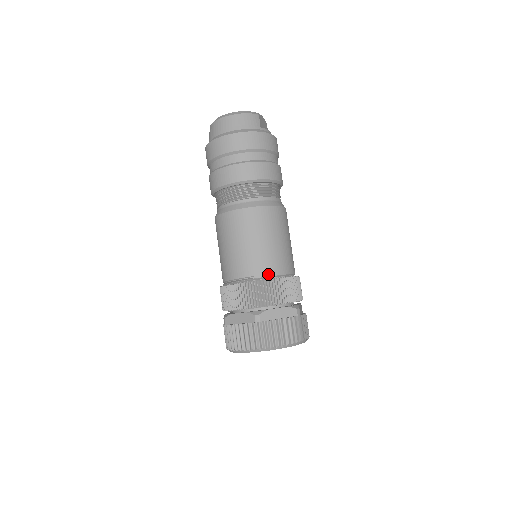
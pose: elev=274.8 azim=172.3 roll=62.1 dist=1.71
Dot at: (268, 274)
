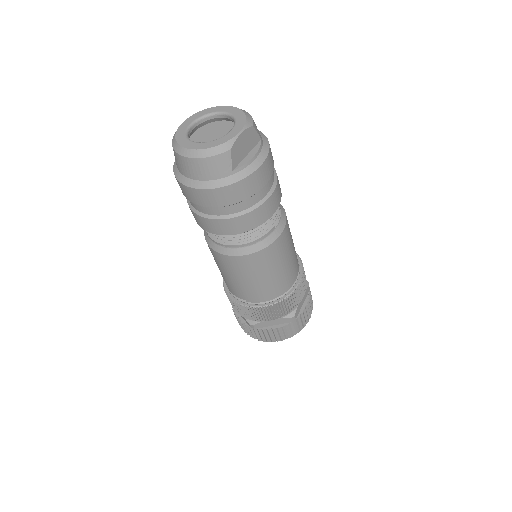
Dot at: (259, 301)
